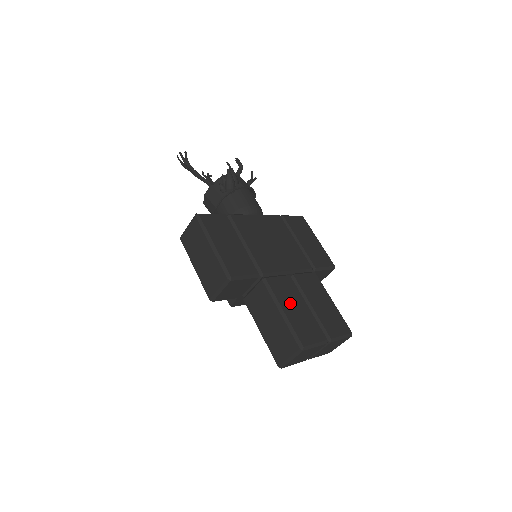
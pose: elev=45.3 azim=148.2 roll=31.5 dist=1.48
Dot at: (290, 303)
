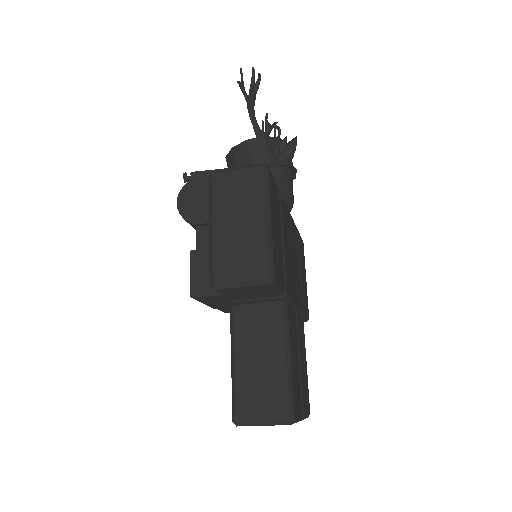
Dot at: (294, 349)
